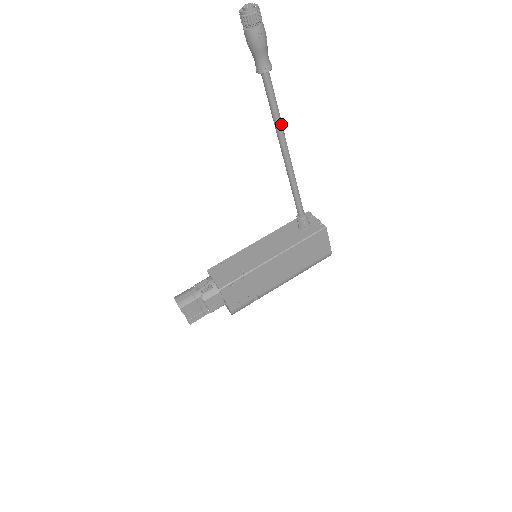
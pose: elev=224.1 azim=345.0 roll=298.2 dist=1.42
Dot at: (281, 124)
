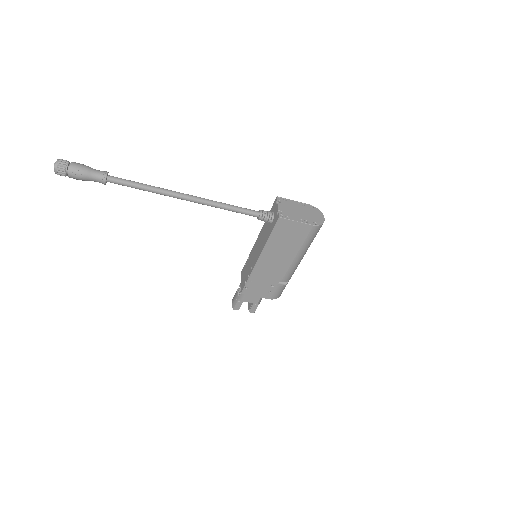
Dot at: (157, 191)
